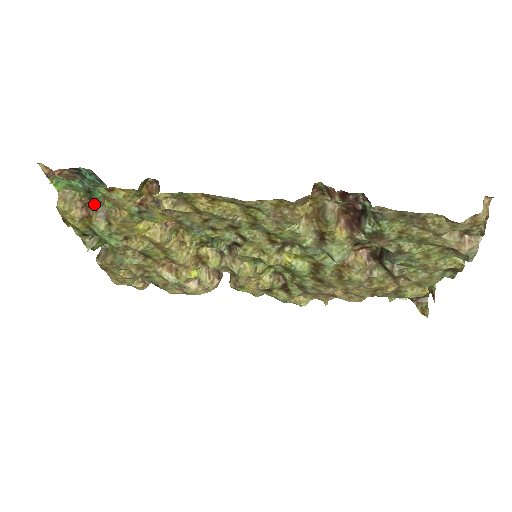
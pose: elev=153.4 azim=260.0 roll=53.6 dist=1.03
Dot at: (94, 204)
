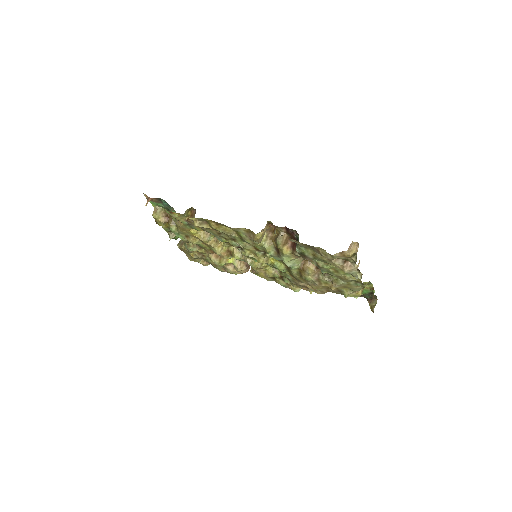
Dot at: (171, 216)
